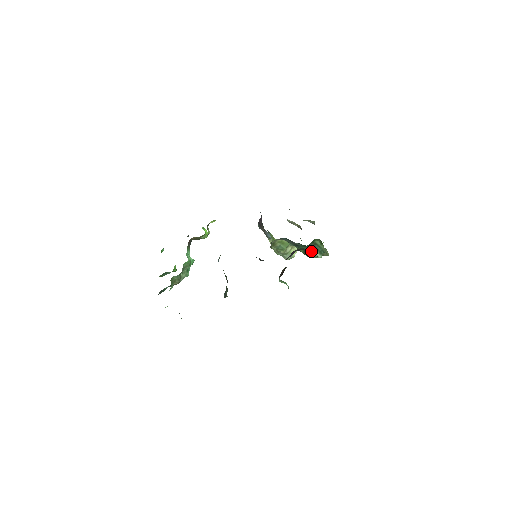
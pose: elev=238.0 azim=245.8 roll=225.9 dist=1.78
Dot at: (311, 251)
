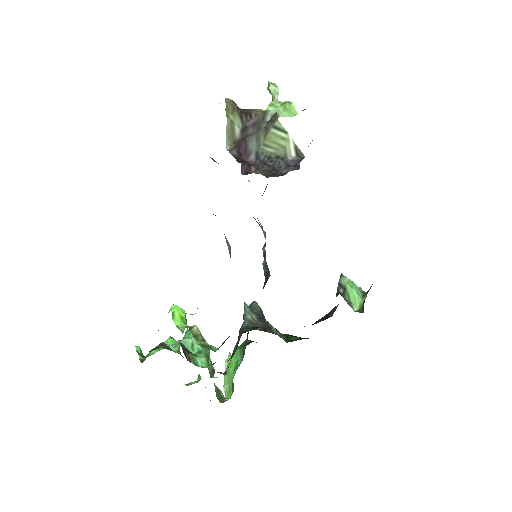
Dot at: occluded
